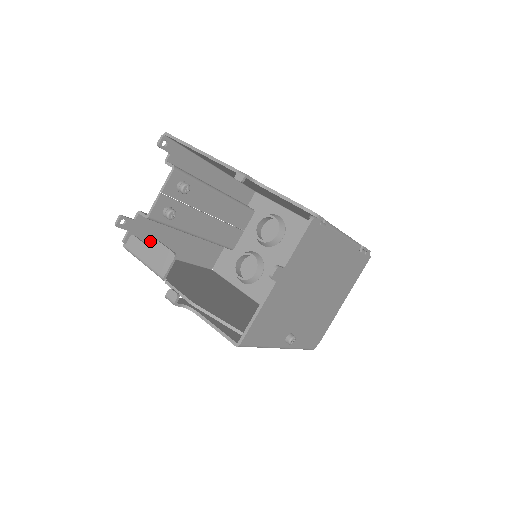
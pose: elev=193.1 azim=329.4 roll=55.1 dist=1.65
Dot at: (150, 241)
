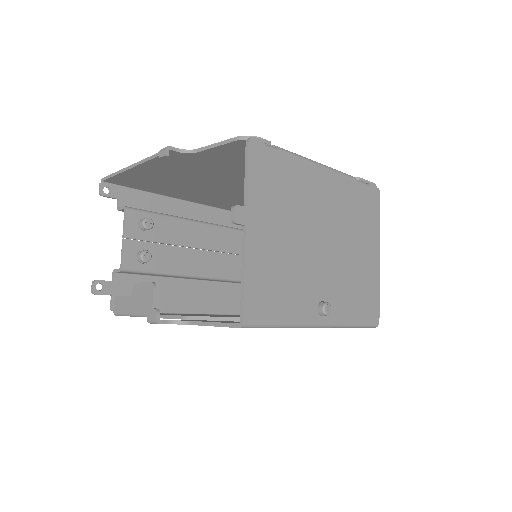
Dot at: occluded
